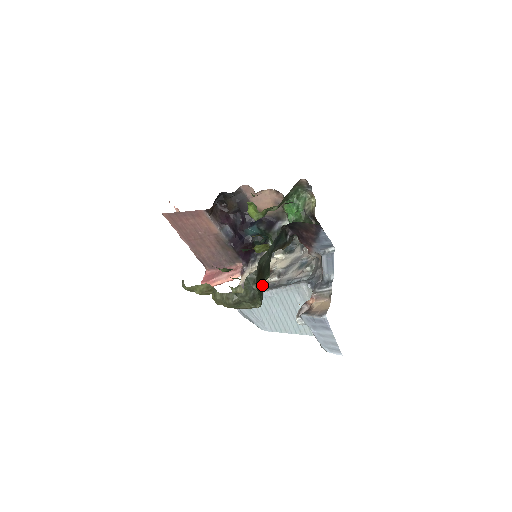
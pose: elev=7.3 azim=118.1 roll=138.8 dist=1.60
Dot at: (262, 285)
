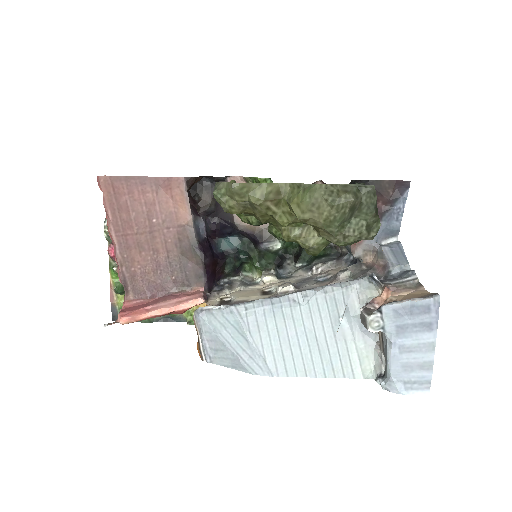
Dot at: occluded
